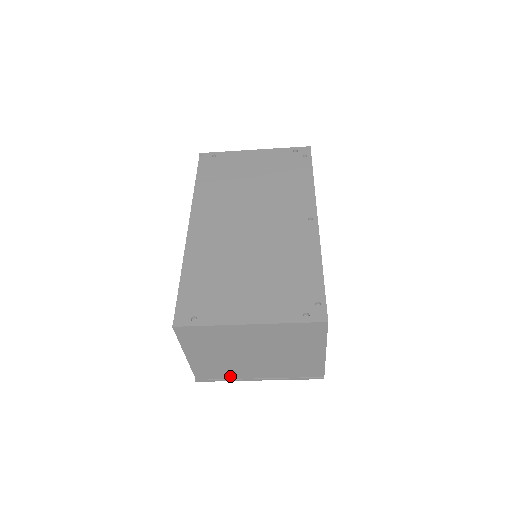
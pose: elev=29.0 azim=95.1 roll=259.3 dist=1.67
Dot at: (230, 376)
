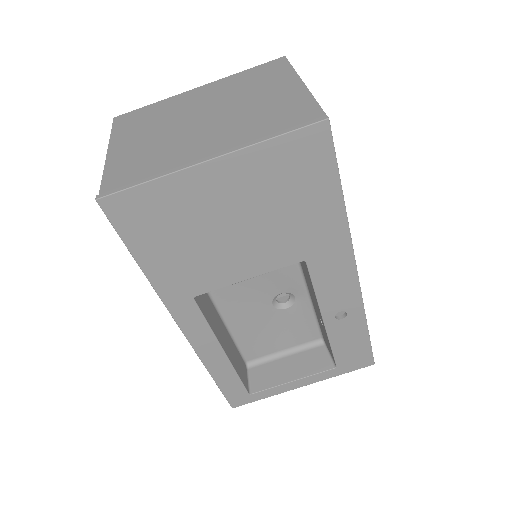
Dot at: (160, 169)
